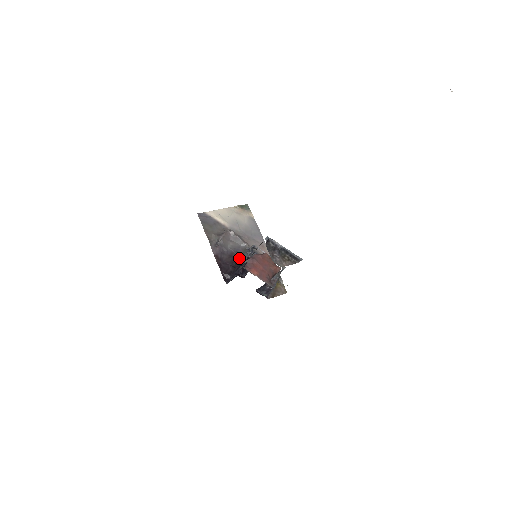
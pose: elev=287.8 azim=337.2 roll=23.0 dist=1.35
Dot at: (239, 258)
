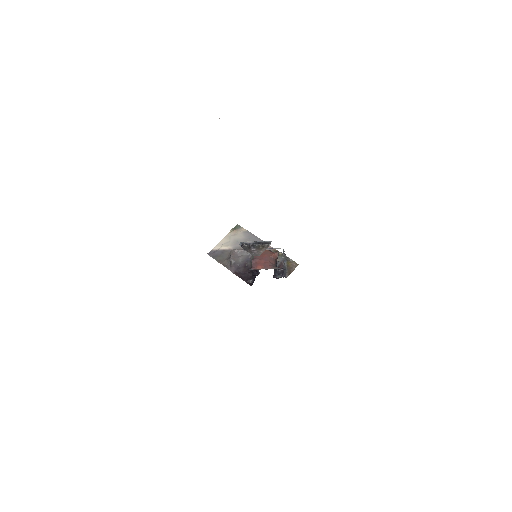
Dot at: (251, 264)
